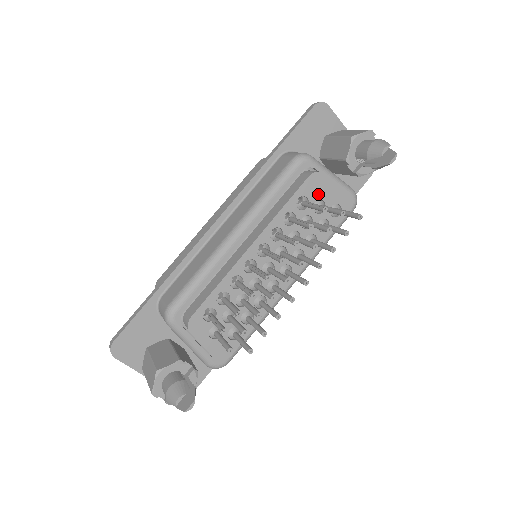
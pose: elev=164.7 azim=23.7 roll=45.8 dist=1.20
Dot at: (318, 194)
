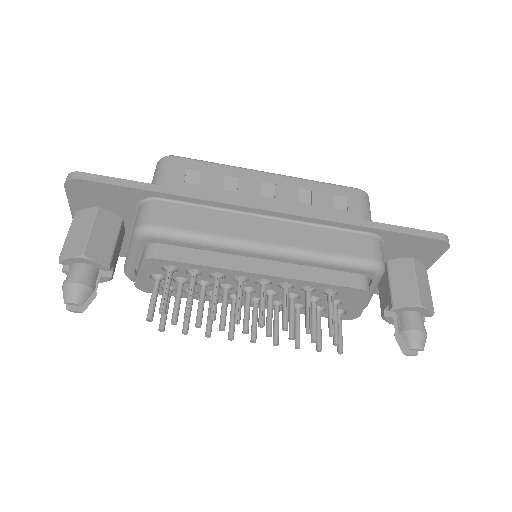
Dot at: (347, 299)
